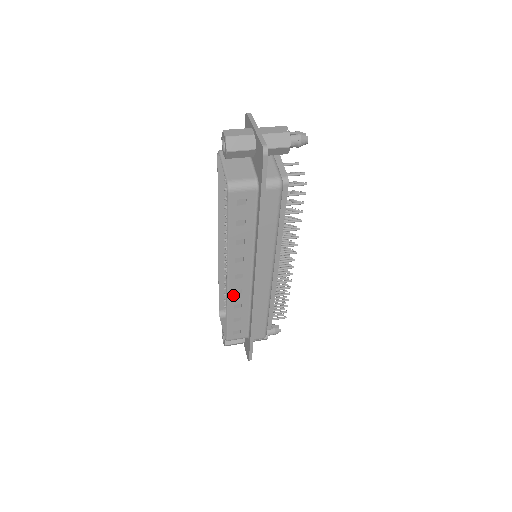
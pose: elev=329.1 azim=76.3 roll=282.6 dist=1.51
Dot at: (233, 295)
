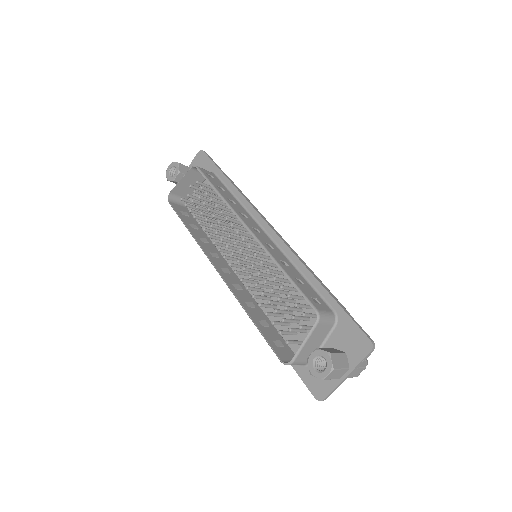
Dot at: (268, 248)
